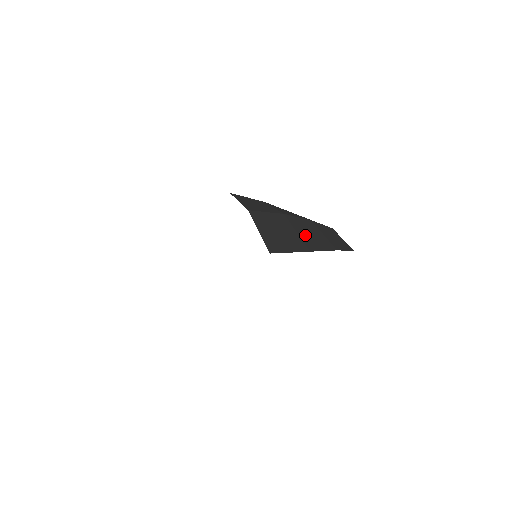
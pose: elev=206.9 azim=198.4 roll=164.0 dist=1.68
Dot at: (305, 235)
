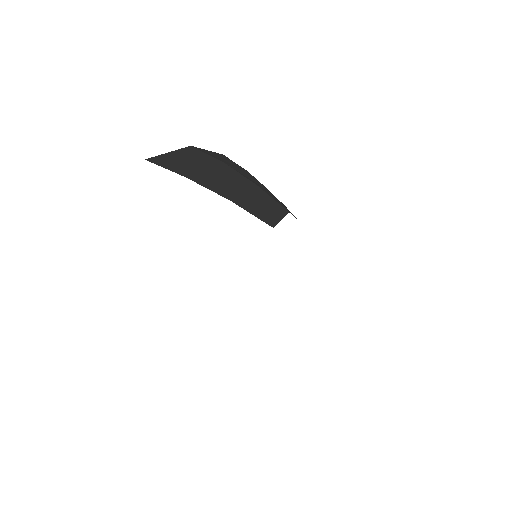
Dot at: (212, 175)
